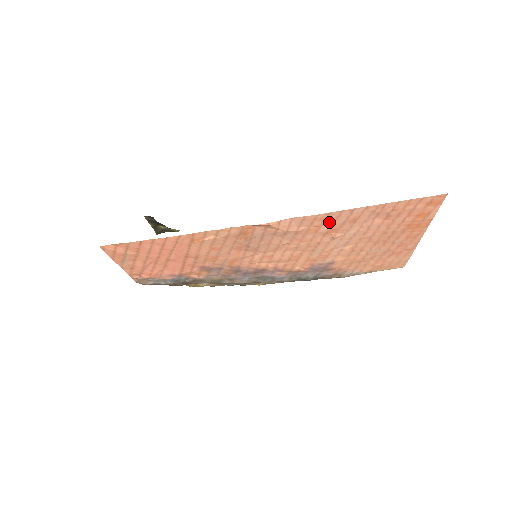
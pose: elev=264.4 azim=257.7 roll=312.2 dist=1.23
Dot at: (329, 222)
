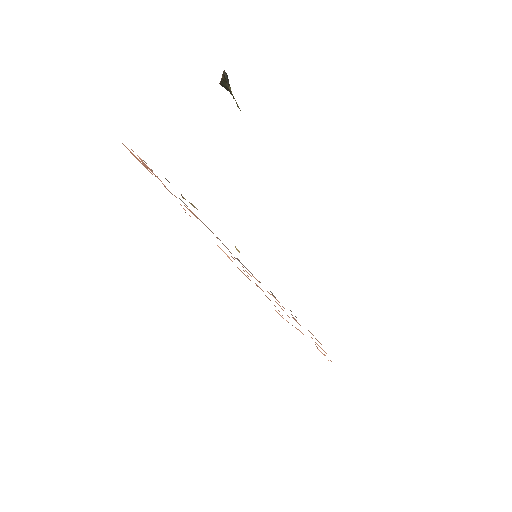
Dot at: occluded
